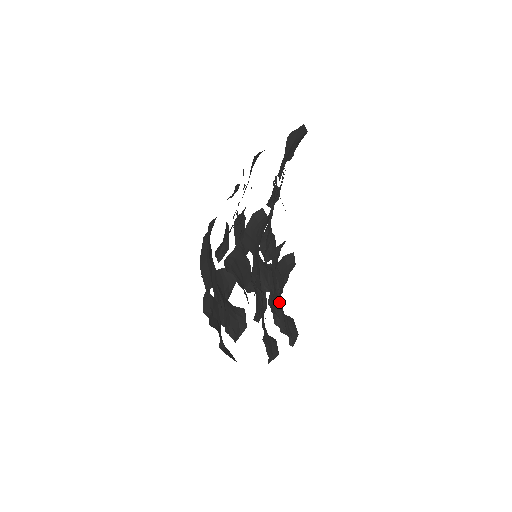
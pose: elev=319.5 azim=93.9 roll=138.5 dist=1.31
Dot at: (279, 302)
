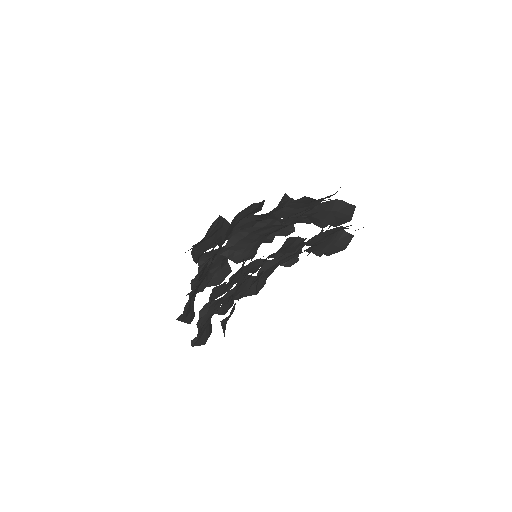
Dot at: occluded
